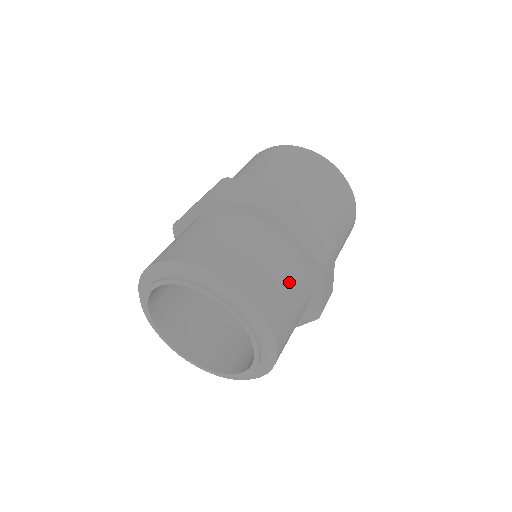
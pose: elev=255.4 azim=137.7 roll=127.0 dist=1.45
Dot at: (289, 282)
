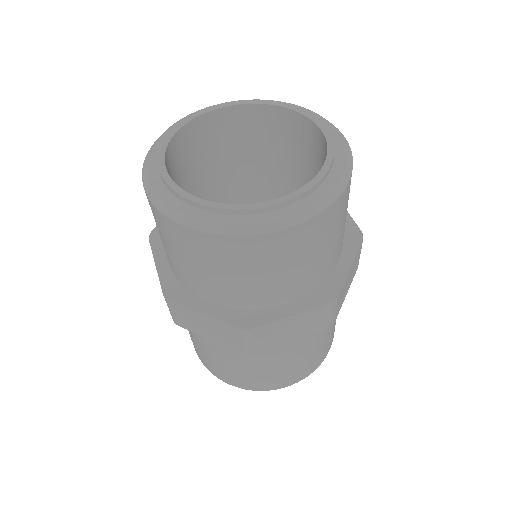
Dot at: occluded
